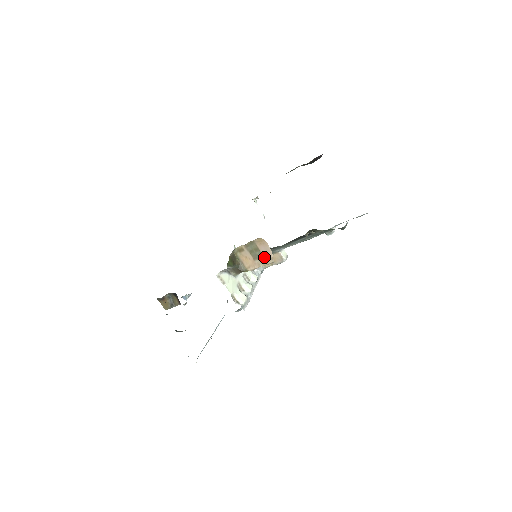
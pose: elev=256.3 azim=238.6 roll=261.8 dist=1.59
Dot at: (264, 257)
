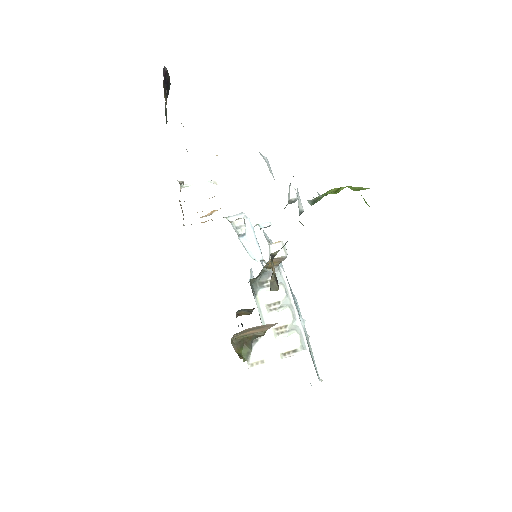
Dot at: (264, 326)
